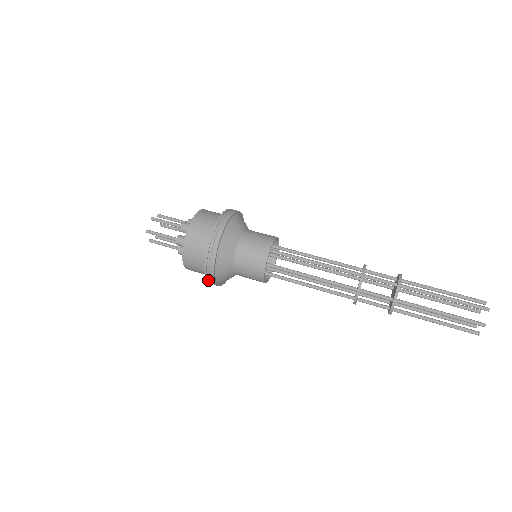
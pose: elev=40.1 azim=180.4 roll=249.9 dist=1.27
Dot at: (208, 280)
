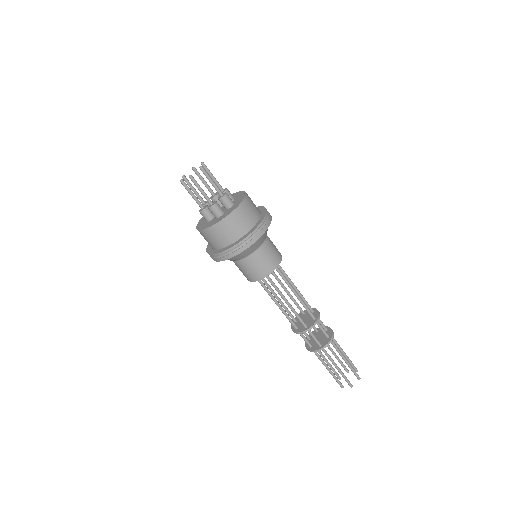
Dot at: (215, 255)
